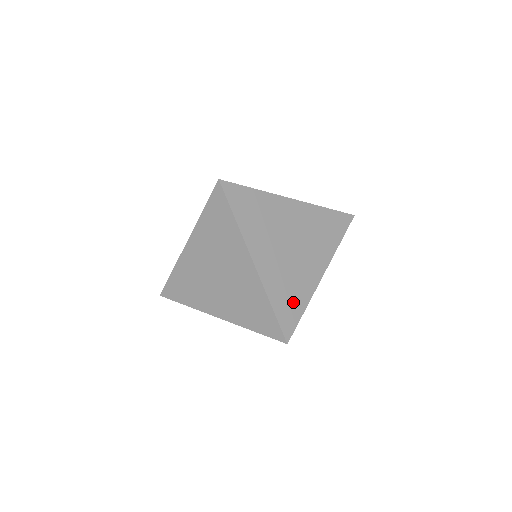
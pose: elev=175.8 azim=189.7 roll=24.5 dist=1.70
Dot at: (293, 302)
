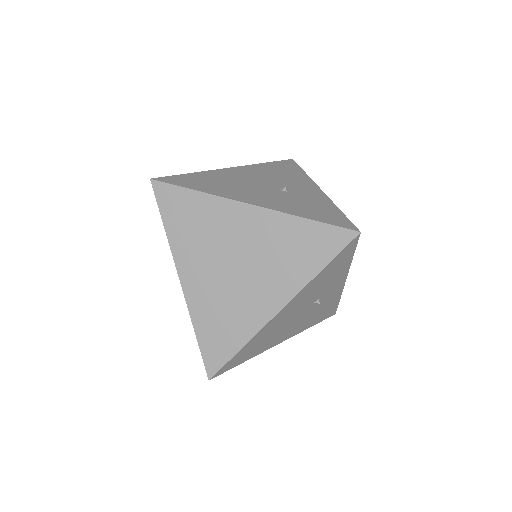
Dot at: (226, 336)
